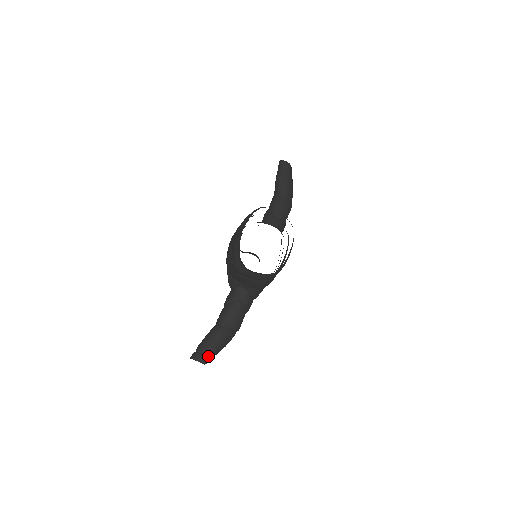
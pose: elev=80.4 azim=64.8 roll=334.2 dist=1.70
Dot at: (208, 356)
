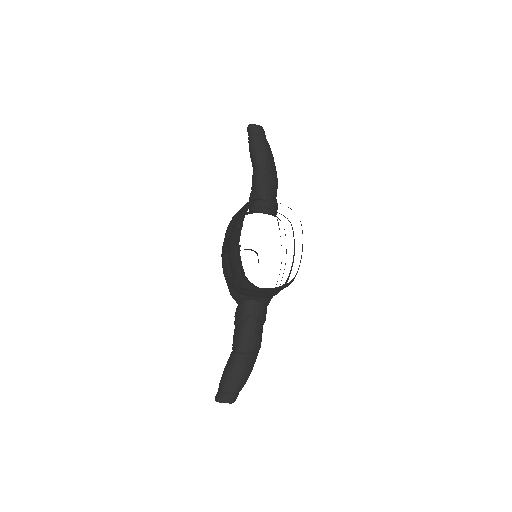
Dot at: (235, 393)
